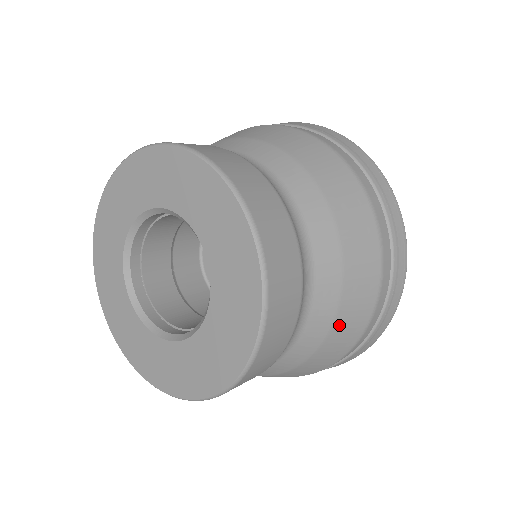
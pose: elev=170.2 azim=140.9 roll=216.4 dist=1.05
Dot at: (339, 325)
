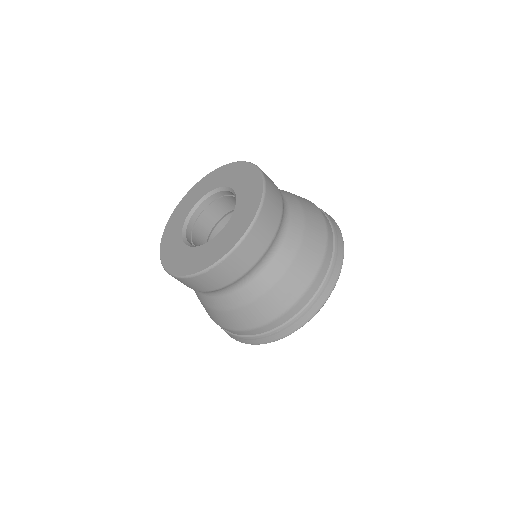
Dot at: (309, 226)
